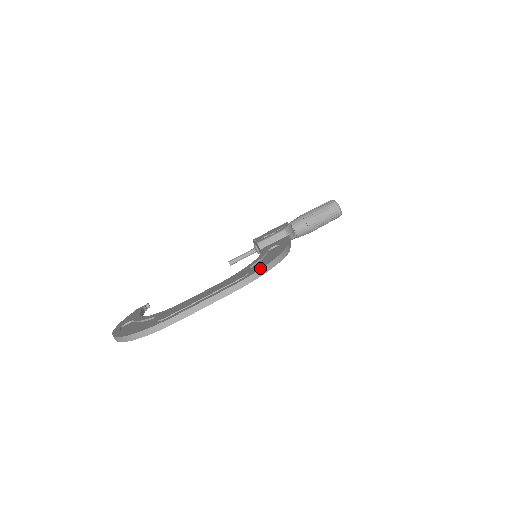
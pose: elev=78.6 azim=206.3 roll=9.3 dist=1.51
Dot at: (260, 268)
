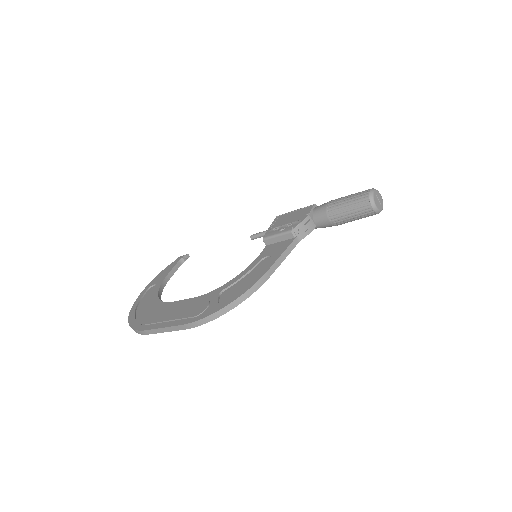
Dot at: (211, 313)
